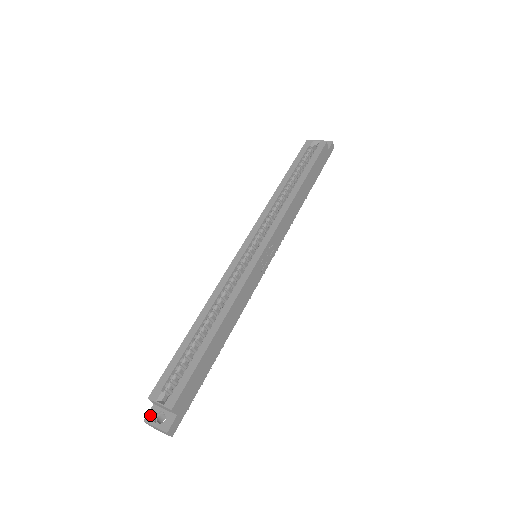
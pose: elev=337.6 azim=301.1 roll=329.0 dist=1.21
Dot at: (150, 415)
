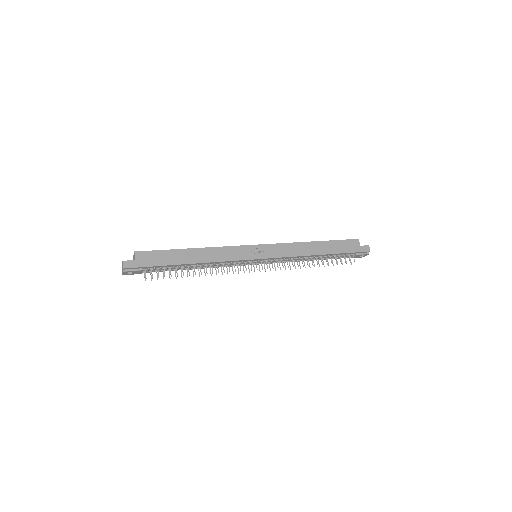
Dot at: occluded
